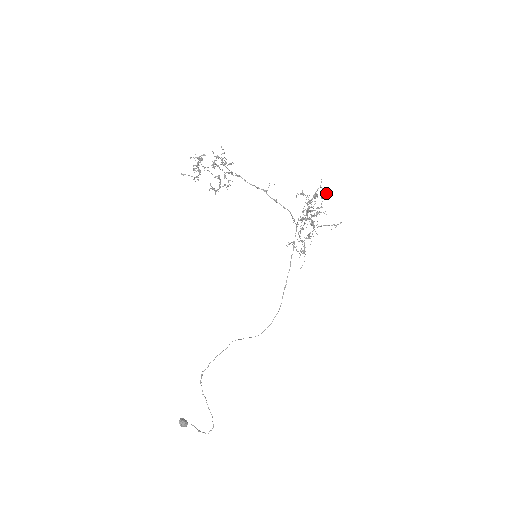
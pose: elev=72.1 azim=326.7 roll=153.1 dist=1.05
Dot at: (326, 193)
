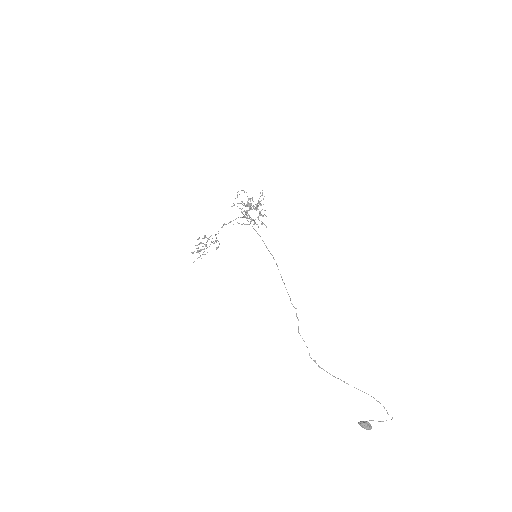
Dot at: (241, 190)
